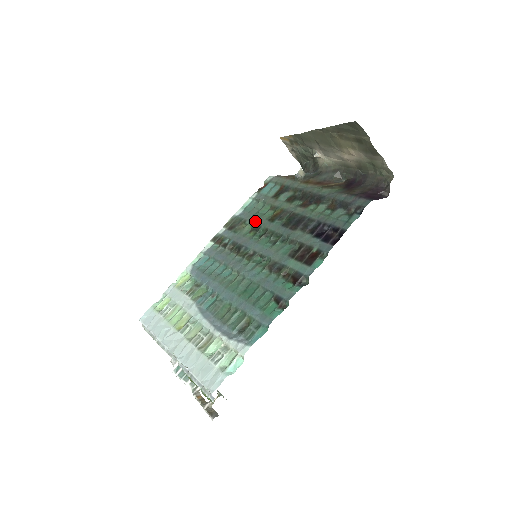
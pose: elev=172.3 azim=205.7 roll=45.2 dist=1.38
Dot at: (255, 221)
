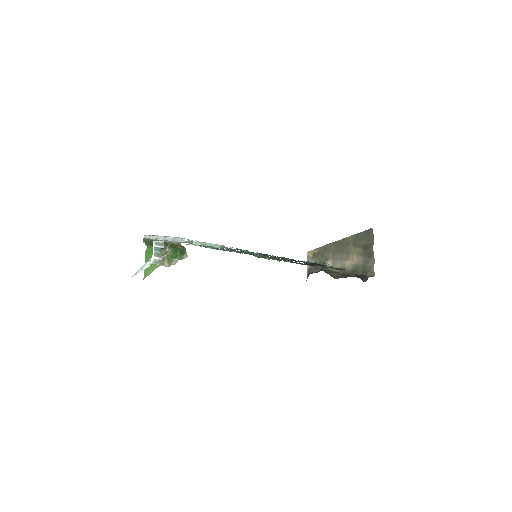
Dot at: occluded
